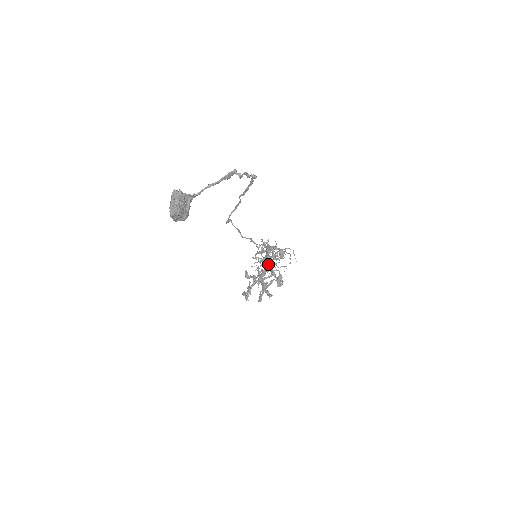
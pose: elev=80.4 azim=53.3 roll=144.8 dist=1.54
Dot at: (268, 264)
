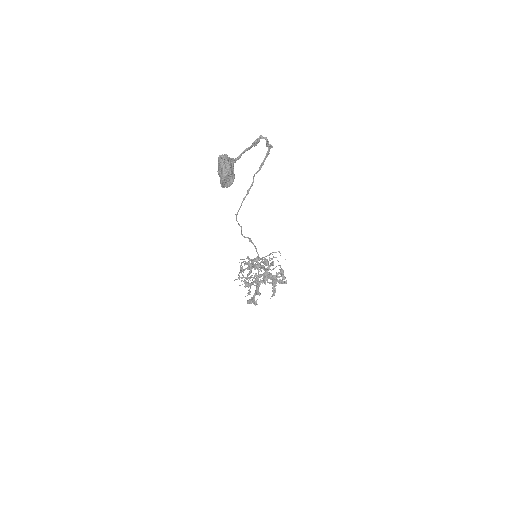
Dot at: occluded
